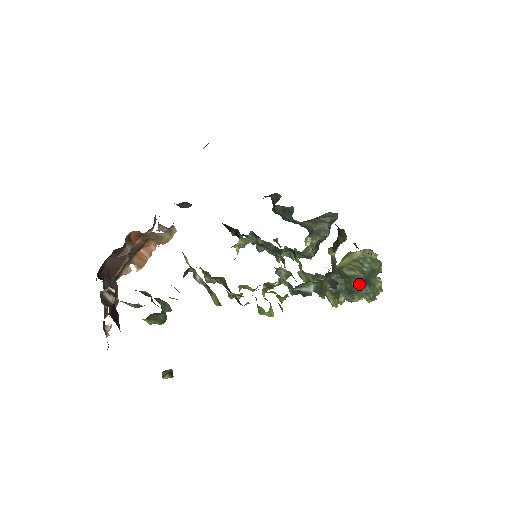
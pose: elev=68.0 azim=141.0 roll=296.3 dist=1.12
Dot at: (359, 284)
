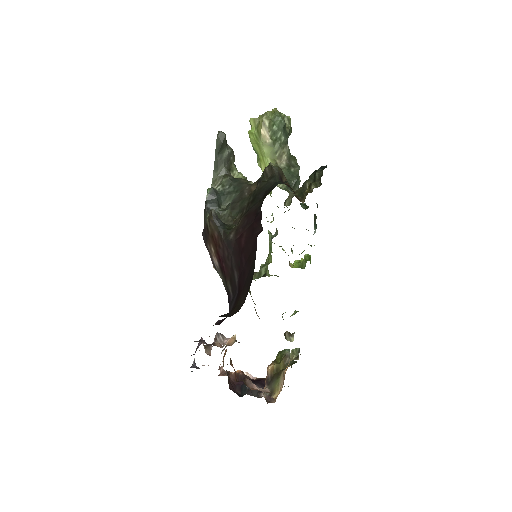
Dot at: occluded
